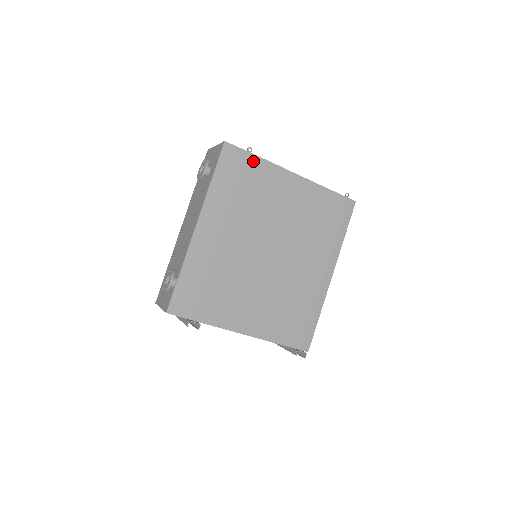
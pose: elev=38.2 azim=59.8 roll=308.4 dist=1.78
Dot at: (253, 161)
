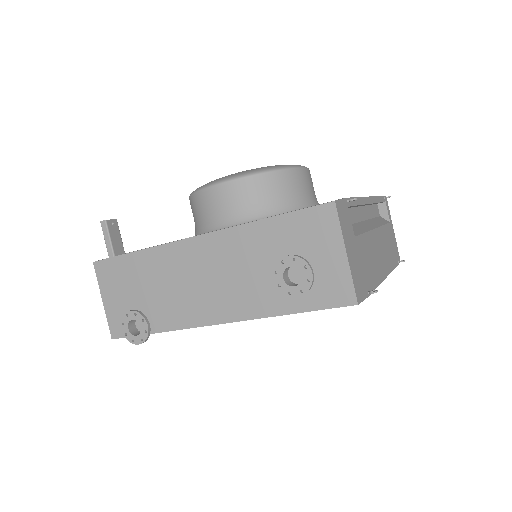
Dot at: occluded
